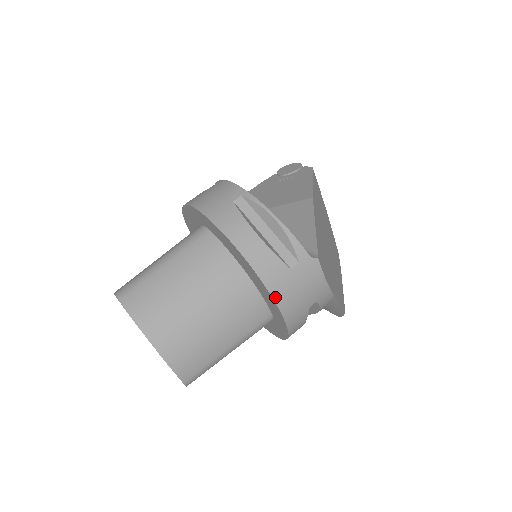
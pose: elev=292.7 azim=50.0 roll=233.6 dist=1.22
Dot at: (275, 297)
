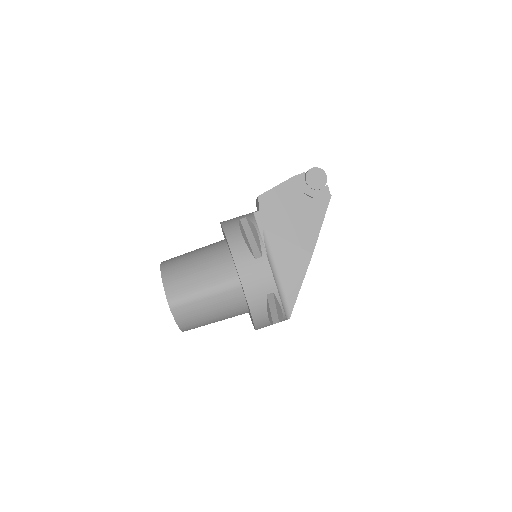
Dot at: occluded
